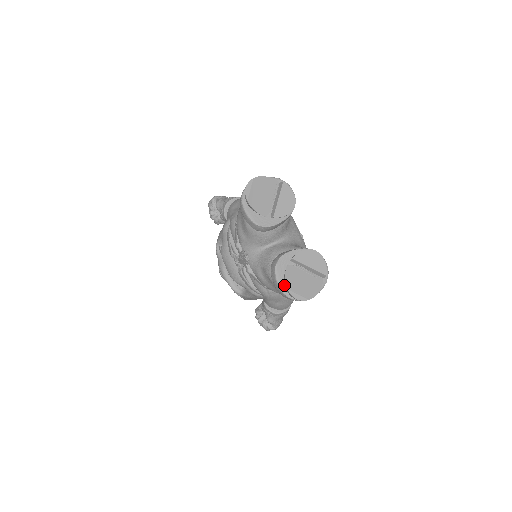
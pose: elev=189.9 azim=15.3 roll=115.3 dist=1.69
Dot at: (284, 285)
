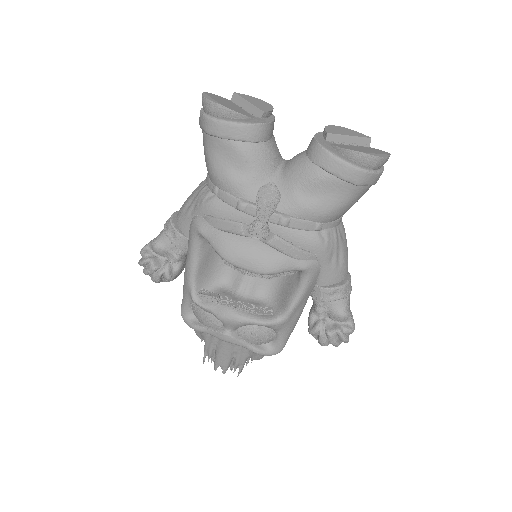
Dot at: (351, 161)
